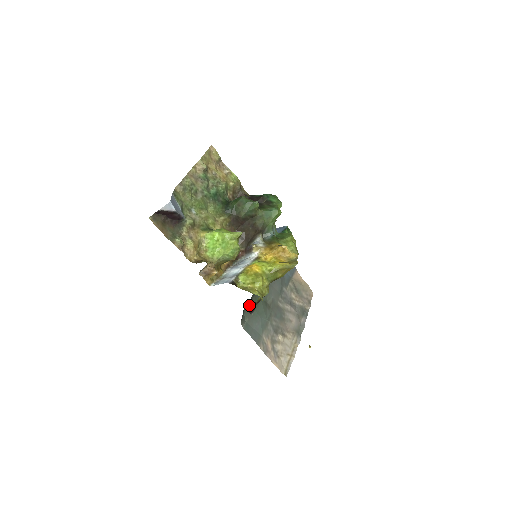
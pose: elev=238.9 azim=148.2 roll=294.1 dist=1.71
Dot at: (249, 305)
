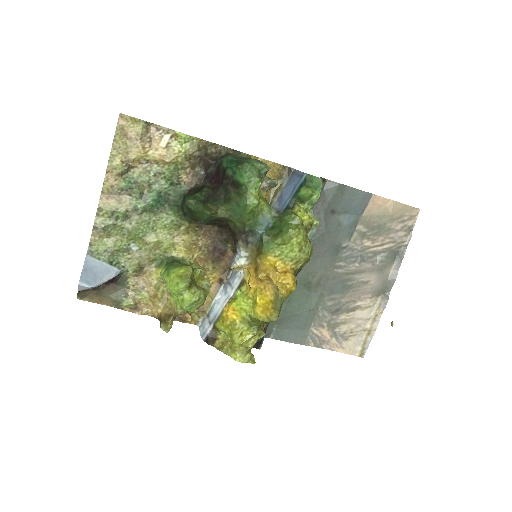
Dot at: occluded
